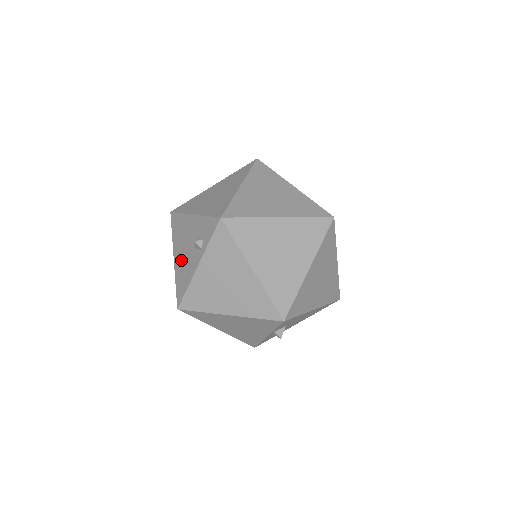
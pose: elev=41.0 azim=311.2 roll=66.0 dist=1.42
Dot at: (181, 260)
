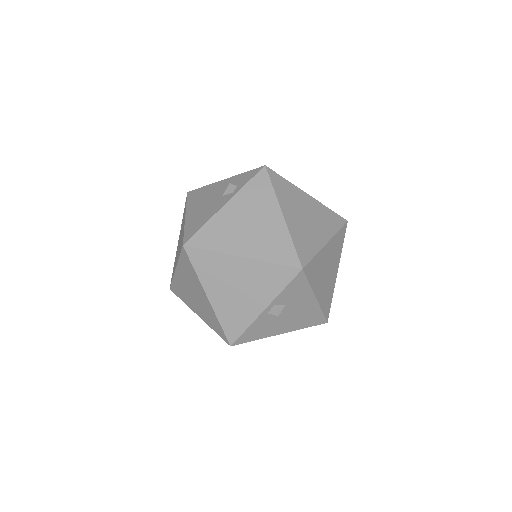
Dot at: (198, 211)
